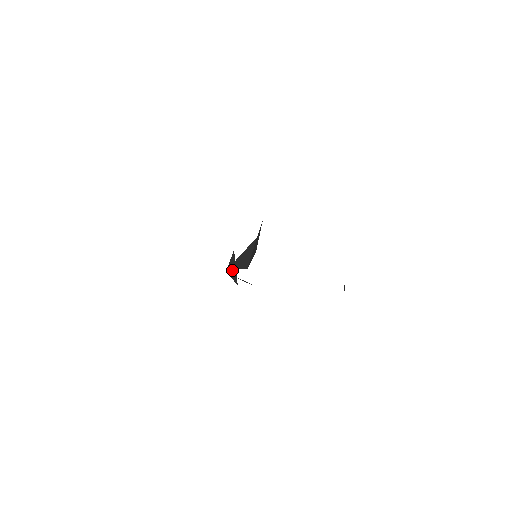
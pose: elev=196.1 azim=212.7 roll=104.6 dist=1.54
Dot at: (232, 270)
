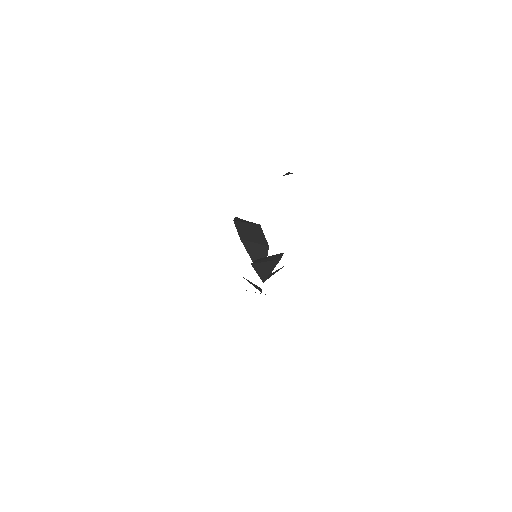
Dot at: occluded
